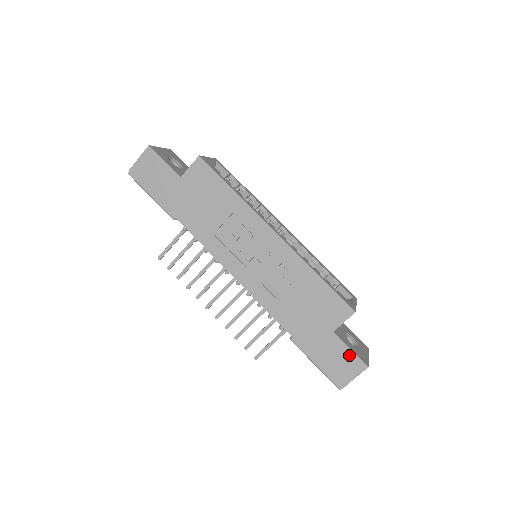
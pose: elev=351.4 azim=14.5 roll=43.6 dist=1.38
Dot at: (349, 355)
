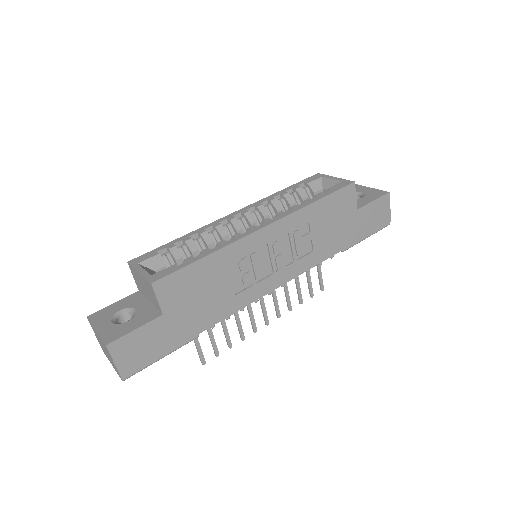
Dot at: (376, 204)
